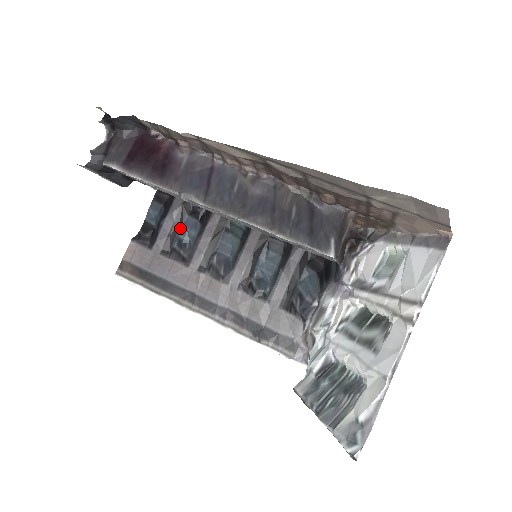
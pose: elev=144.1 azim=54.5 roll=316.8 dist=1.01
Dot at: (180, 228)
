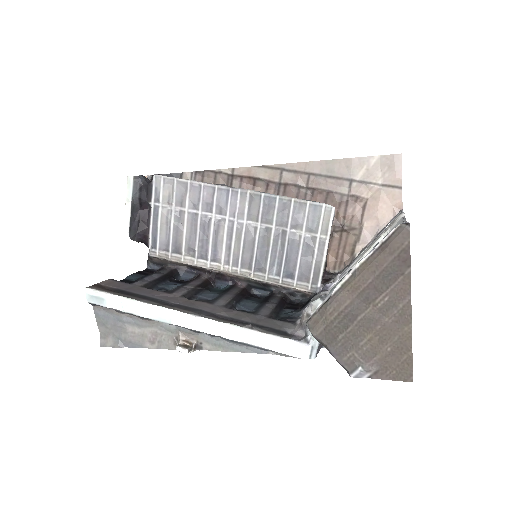
Dot at: (161, 284)
